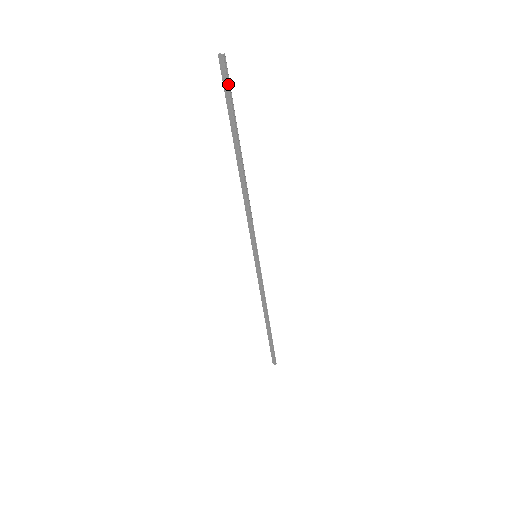
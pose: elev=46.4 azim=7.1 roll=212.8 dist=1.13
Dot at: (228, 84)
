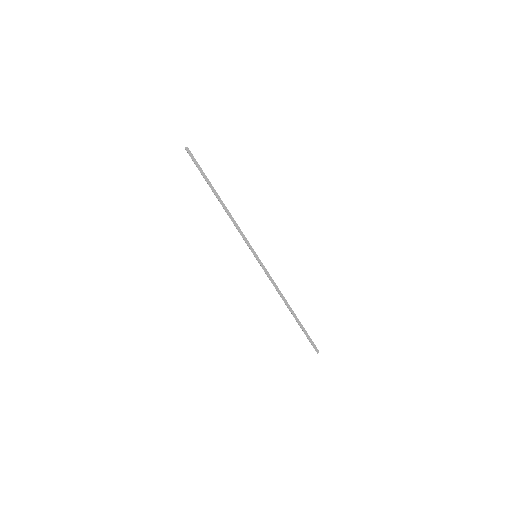
Dot at: (195, 159)
